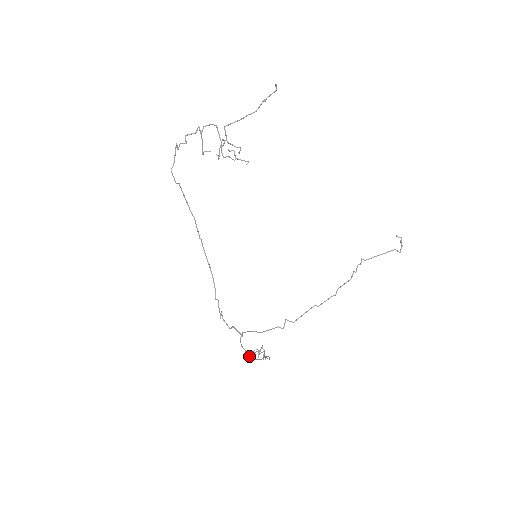
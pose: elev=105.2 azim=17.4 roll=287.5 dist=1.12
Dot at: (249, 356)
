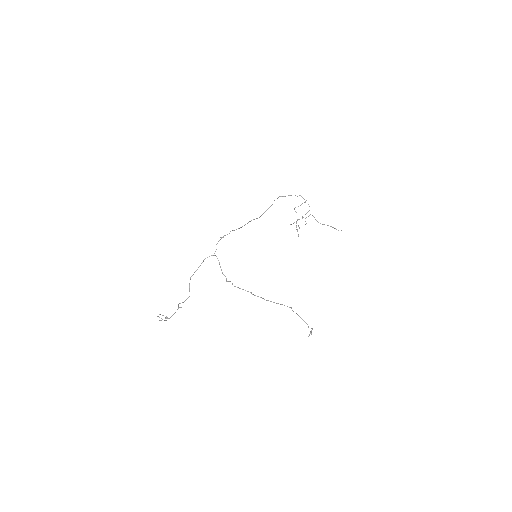
Dot at: occluded
